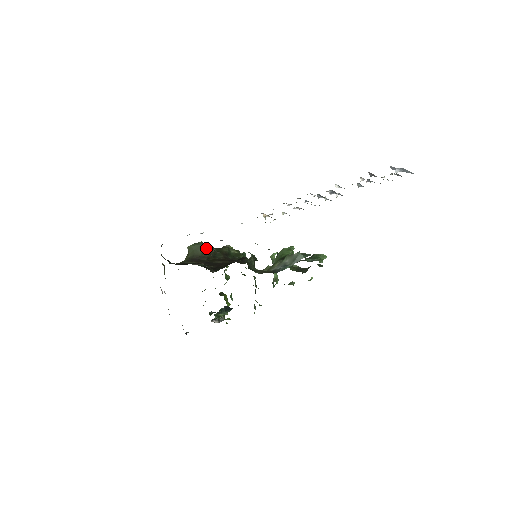
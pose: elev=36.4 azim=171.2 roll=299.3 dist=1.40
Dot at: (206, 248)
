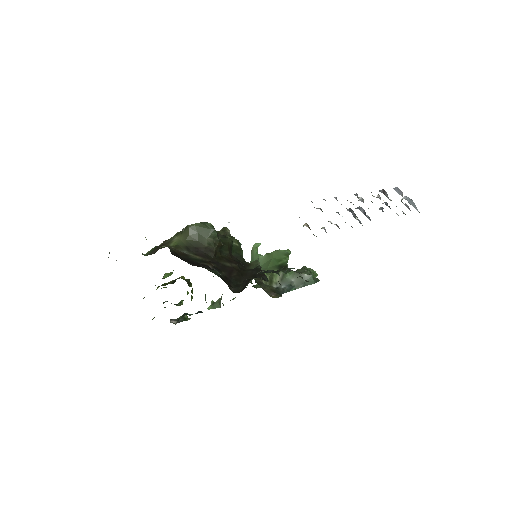
Dot at: (216, 237)
